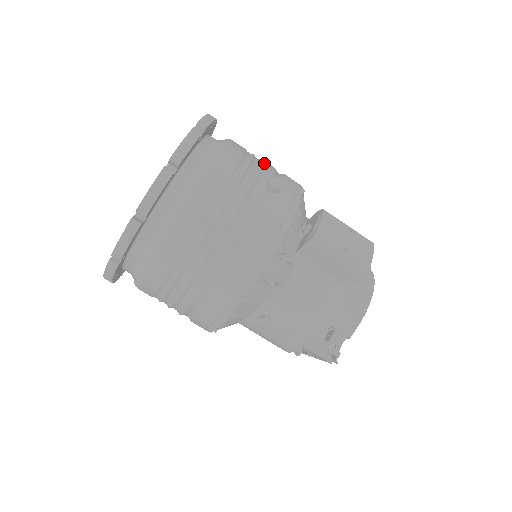
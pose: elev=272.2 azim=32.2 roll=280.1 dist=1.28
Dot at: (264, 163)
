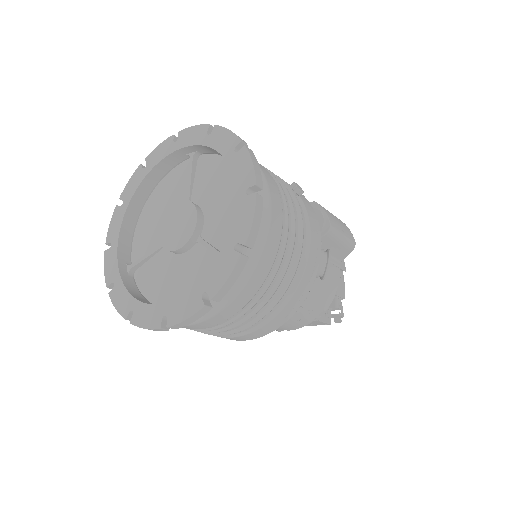
Dot at: occluded
